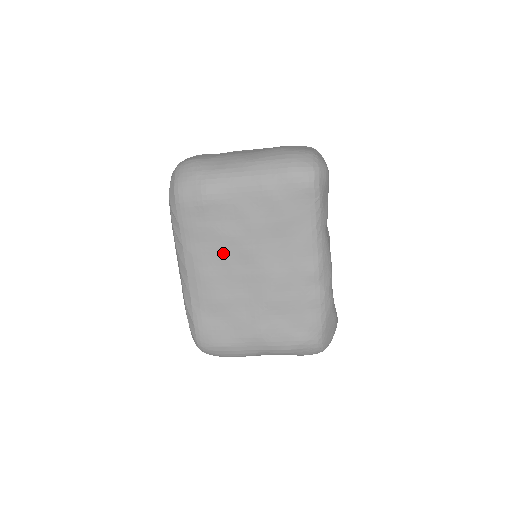
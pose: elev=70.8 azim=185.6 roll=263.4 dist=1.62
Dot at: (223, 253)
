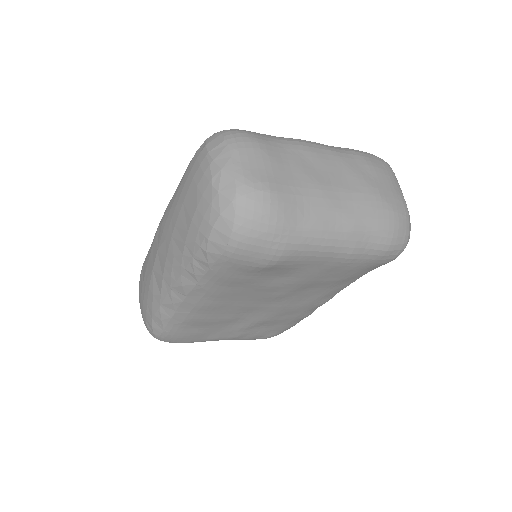
Dot at: (248, 294)
